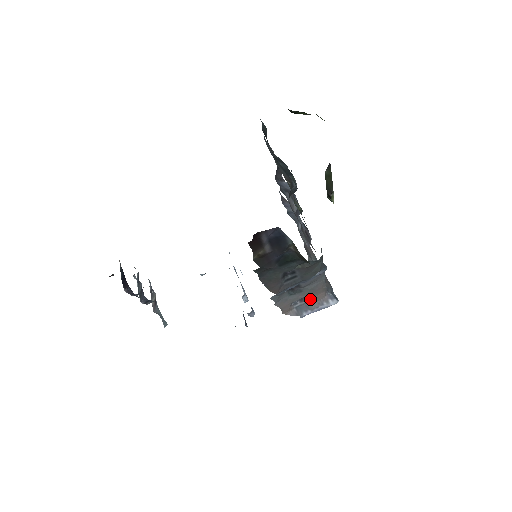
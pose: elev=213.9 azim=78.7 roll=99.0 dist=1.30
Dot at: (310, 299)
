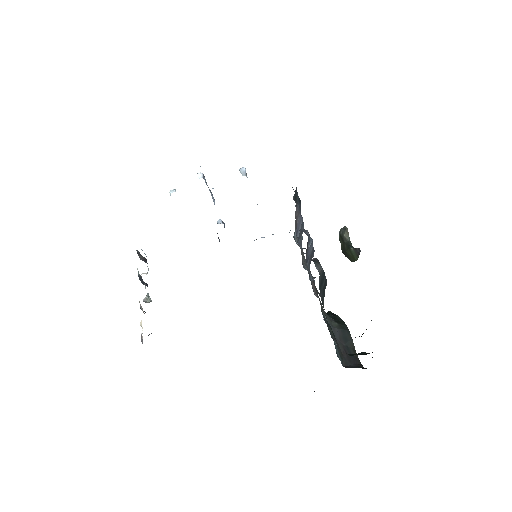
Dot at: occluded
